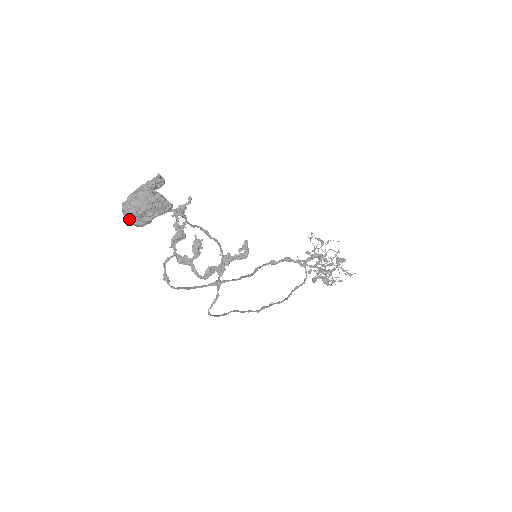
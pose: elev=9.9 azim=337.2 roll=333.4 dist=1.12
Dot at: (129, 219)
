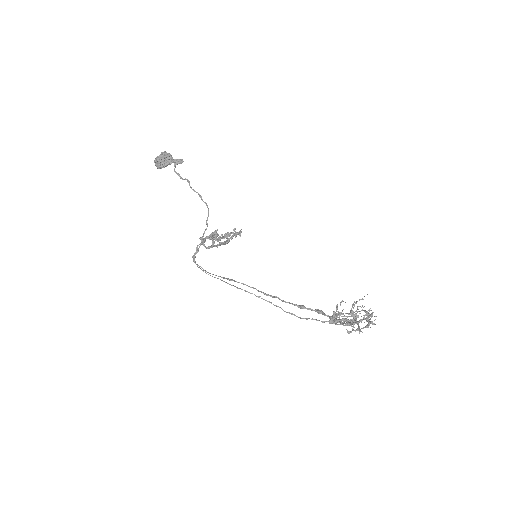
Dot at: (156, 164)
